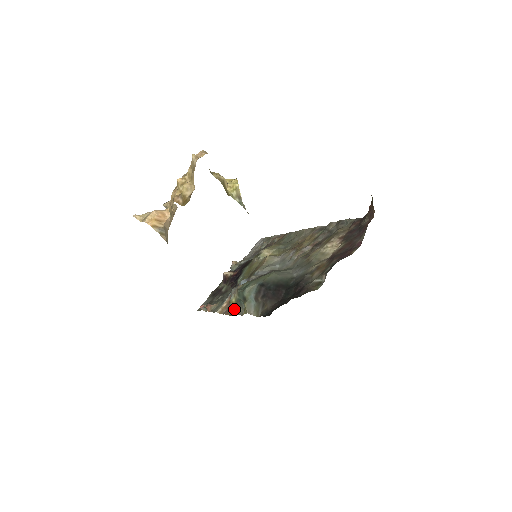
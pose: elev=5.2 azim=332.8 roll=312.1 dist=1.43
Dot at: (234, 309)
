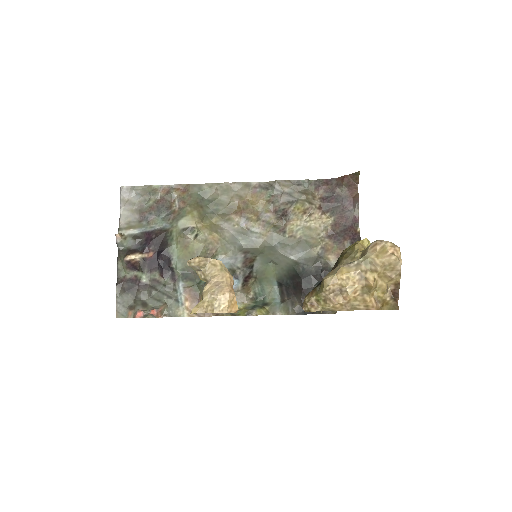
Dot at: (239, 313)
